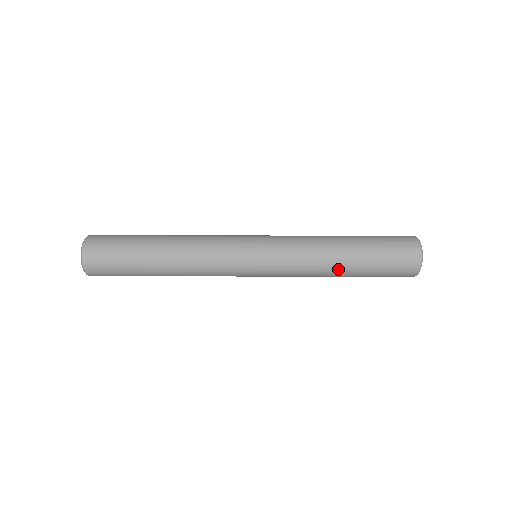
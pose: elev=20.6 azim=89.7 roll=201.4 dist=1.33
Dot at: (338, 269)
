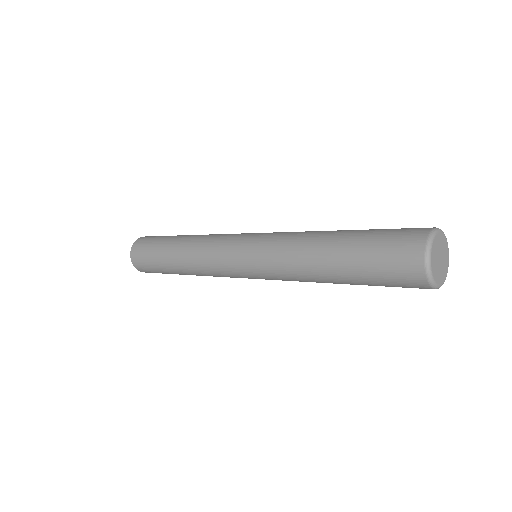
Dot at: (329, 282)
